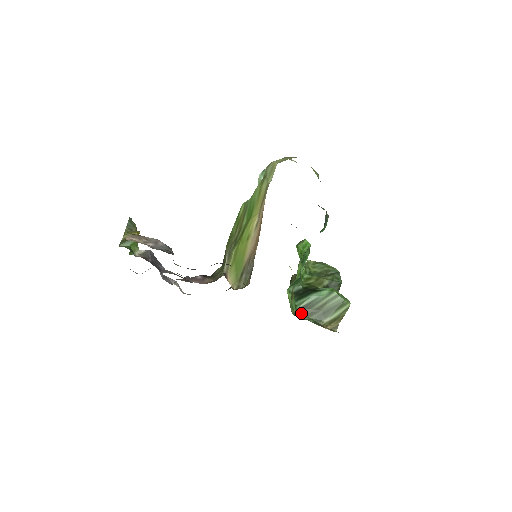
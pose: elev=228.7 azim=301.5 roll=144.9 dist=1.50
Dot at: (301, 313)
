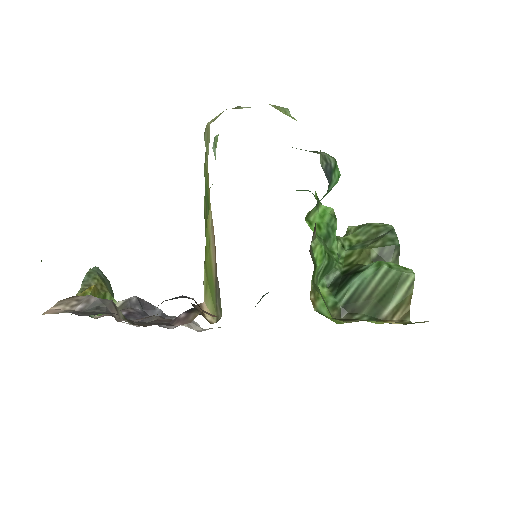
Dot at: (347, 311)
